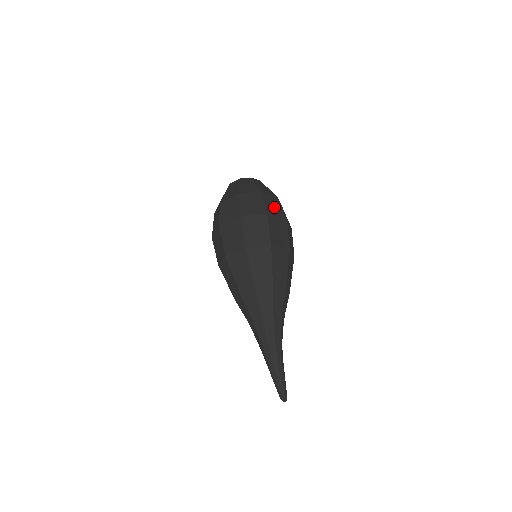
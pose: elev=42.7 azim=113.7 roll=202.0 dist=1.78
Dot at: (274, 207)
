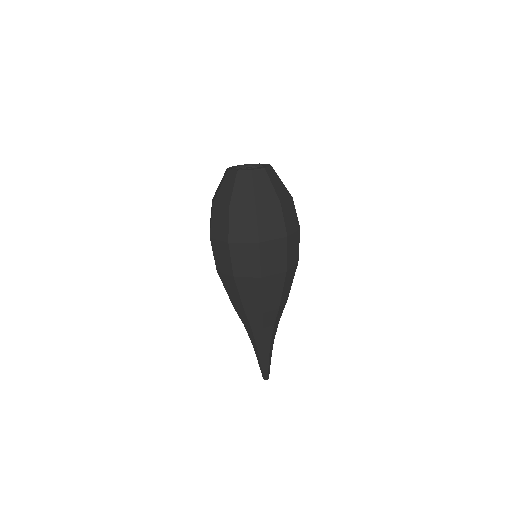
Dot at: (291, 219)
